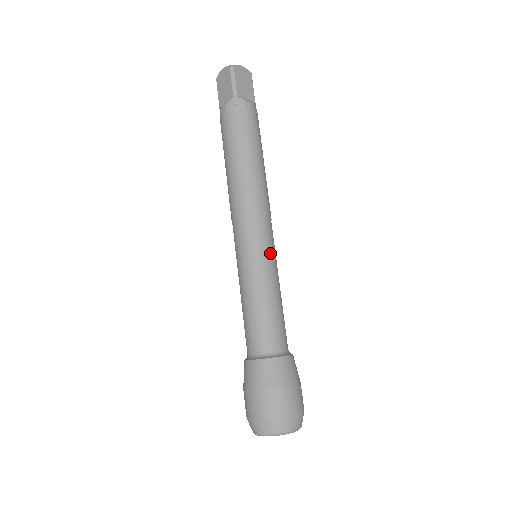
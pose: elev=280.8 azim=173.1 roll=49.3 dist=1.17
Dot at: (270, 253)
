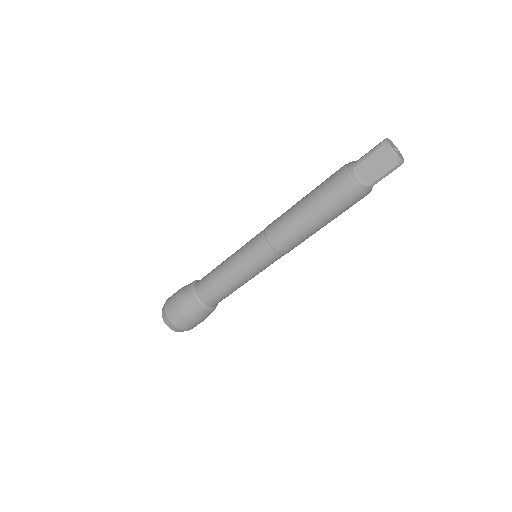
Dot at: (265, 268)
